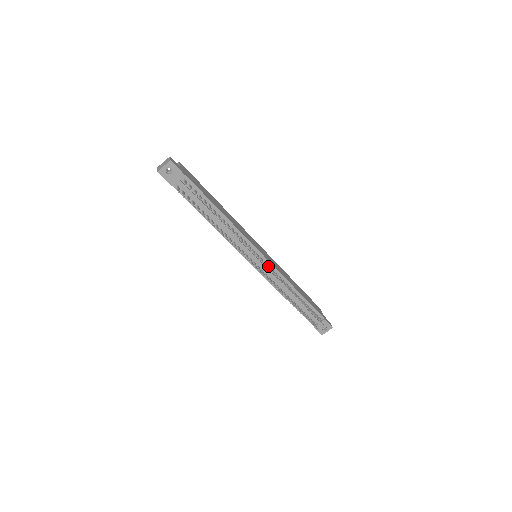
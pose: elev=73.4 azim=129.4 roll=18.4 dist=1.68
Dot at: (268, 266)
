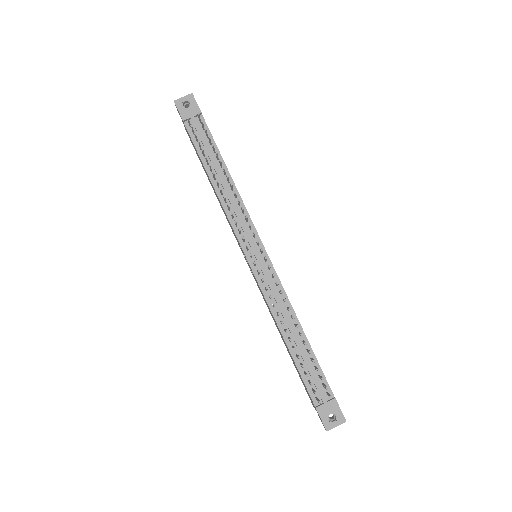
Dot at: occluded
